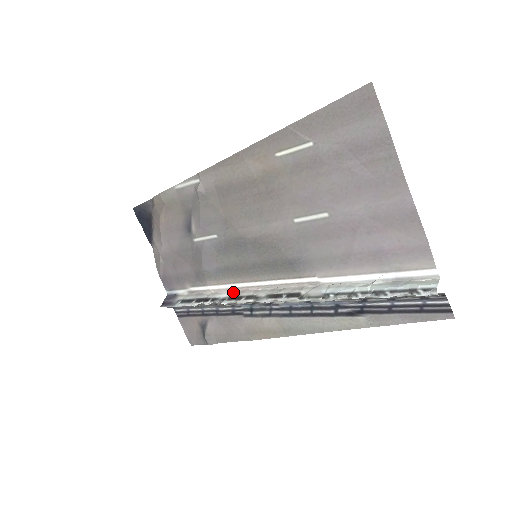
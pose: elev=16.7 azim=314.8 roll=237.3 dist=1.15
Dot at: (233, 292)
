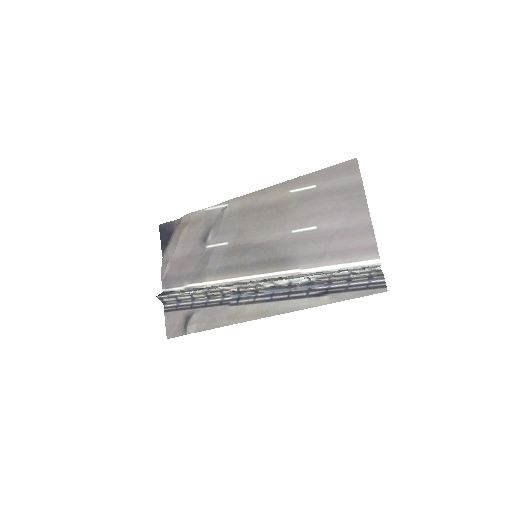
Dot at: (228, 284)
